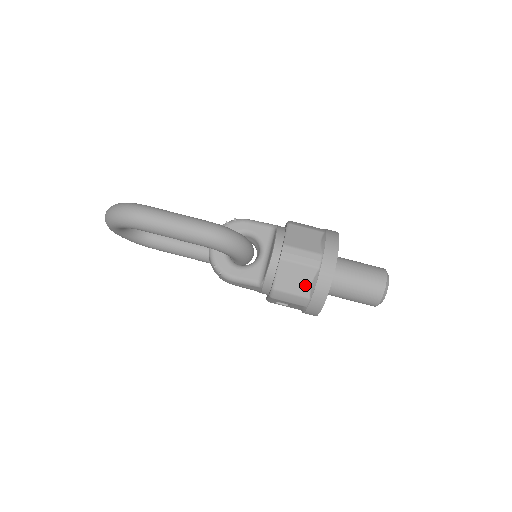
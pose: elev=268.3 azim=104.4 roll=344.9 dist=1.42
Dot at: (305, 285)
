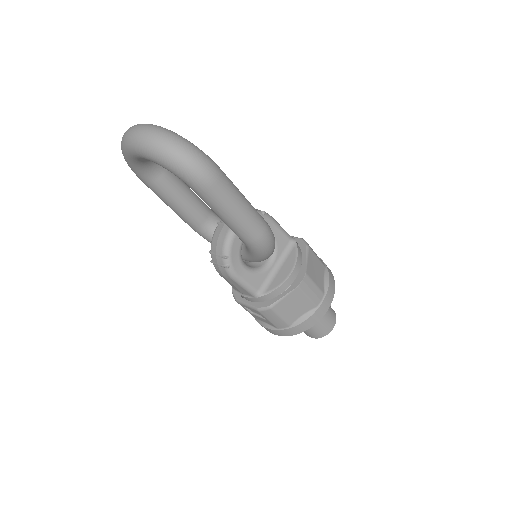
Dot at: (296, 315)
